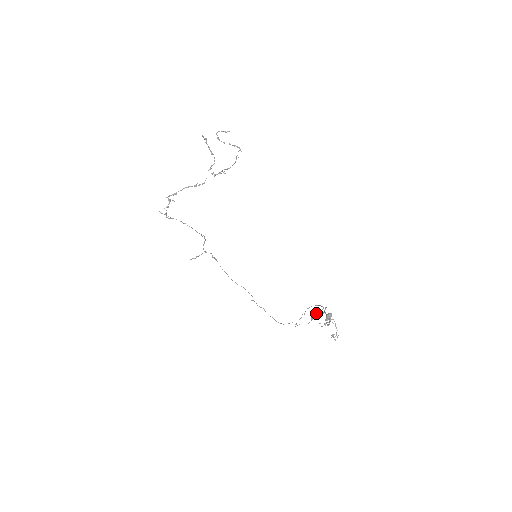
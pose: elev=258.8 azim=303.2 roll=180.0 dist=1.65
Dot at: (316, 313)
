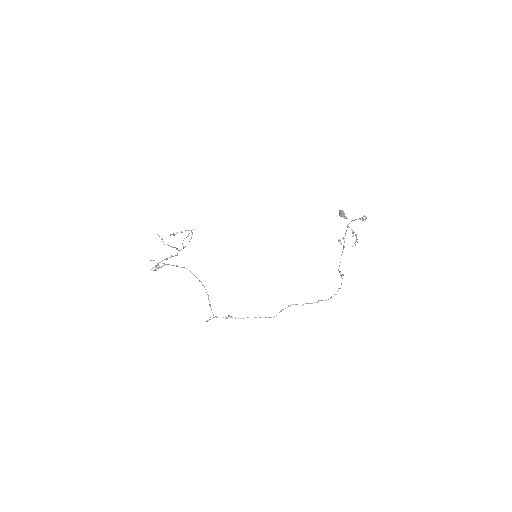
Dot at: occluded
